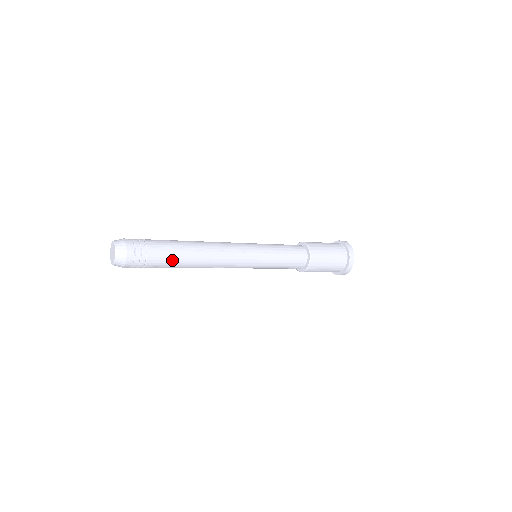
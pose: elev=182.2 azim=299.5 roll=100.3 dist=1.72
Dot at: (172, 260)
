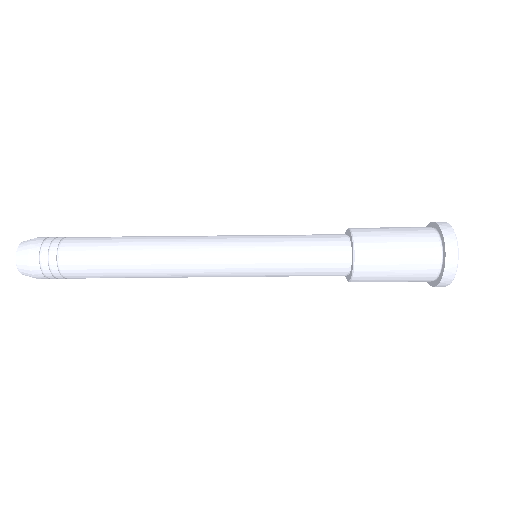
Dot at: (99, 246)
